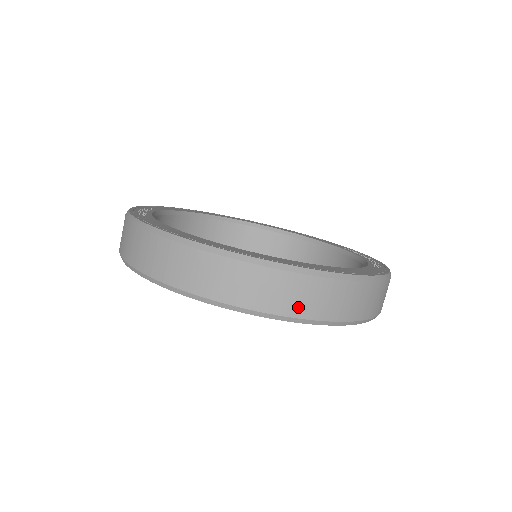
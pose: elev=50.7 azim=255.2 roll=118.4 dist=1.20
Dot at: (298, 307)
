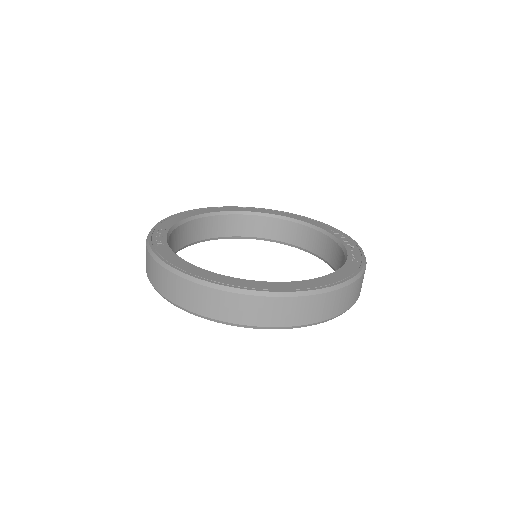
Dot at: (289, 319)
